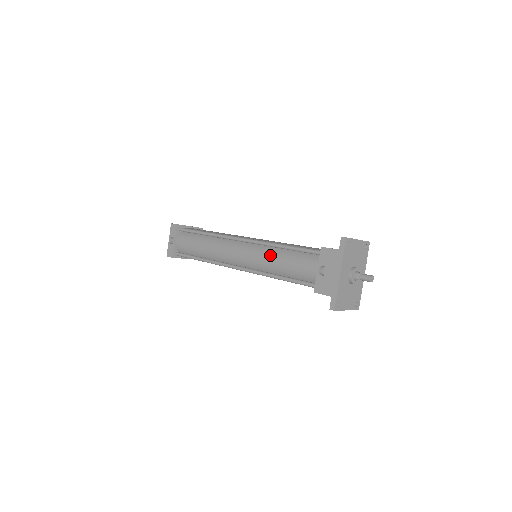
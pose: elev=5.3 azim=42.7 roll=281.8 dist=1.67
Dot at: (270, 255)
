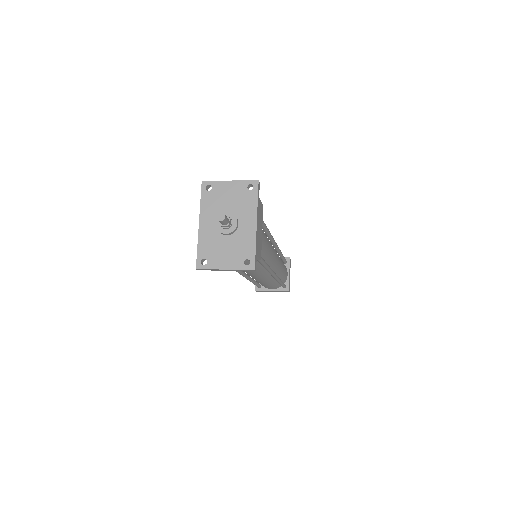
Dot at: occluded
